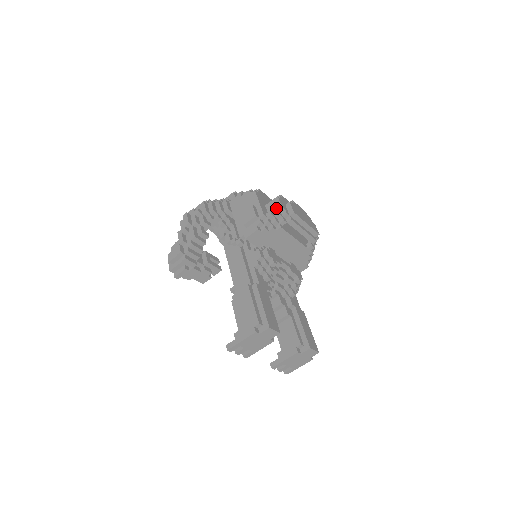
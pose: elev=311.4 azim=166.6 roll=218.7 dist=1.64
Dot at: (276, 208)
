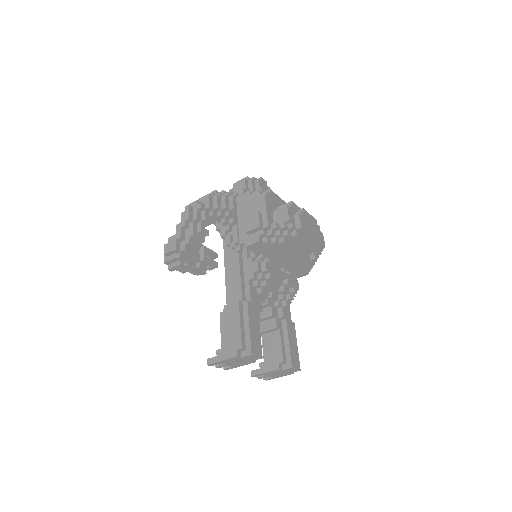
Dot at: (283, 219)
